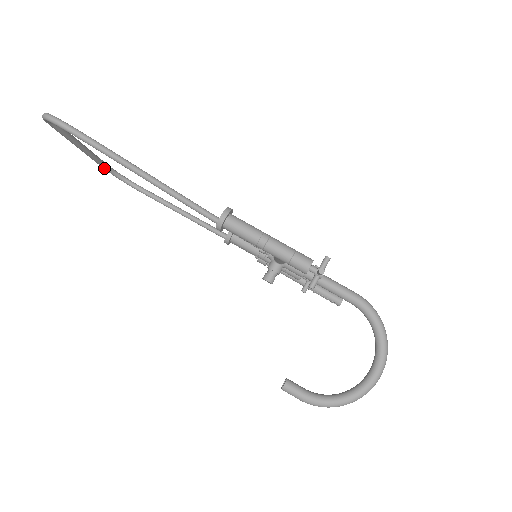
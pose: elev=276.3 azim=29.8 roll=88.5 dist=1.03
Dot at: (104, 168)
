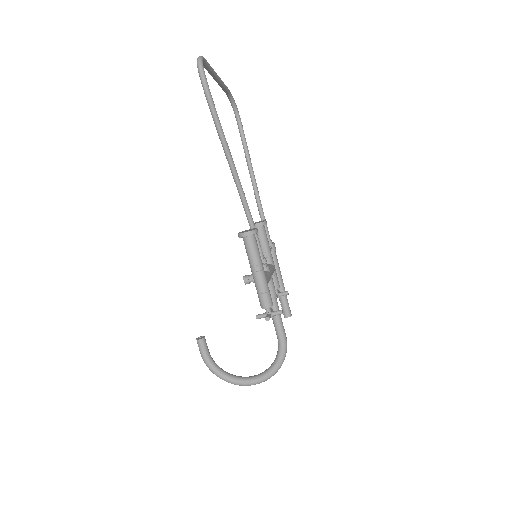
Dot at: (226, 93)
